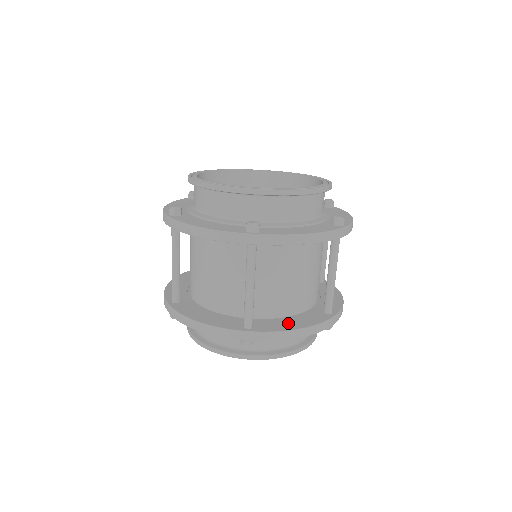
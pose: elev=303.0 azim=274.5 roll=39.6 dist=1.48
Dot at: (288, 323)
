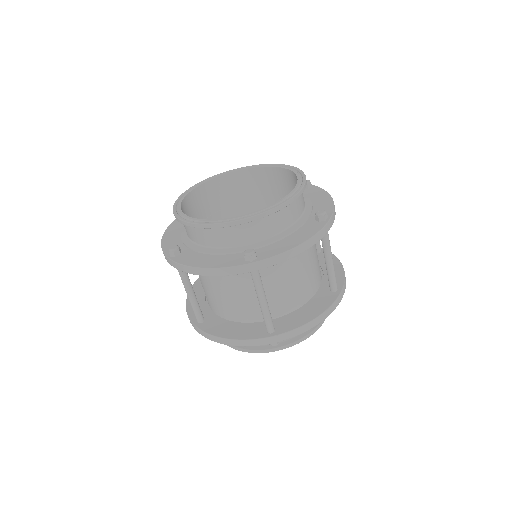
Dot at: (303, 315)
